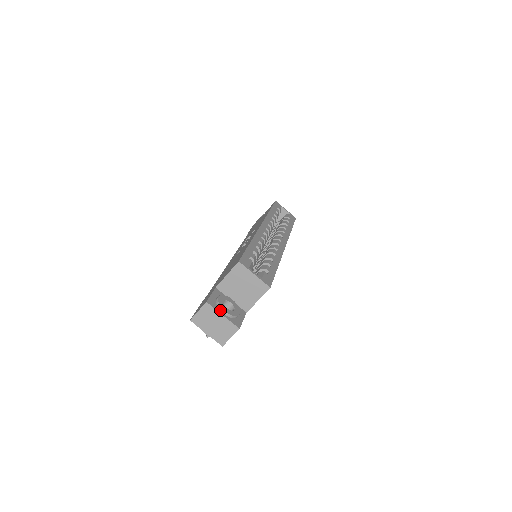
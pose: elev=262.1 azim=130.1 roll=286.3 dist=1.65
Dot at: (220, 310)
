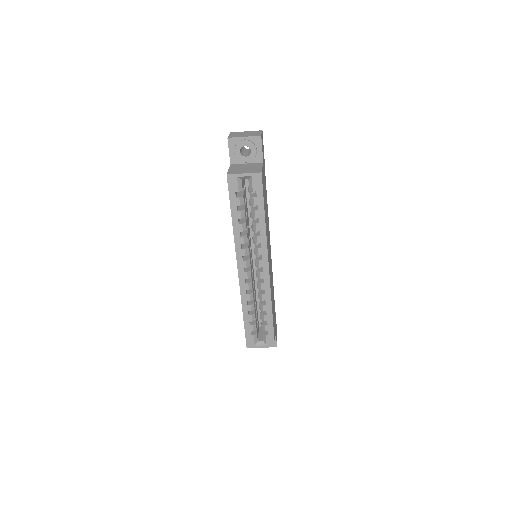
Dot at: occluded
